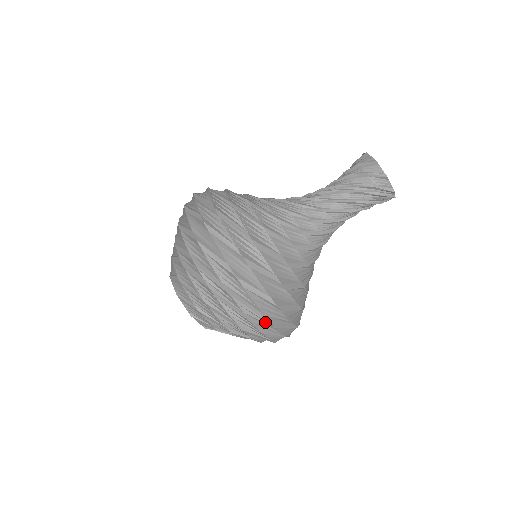
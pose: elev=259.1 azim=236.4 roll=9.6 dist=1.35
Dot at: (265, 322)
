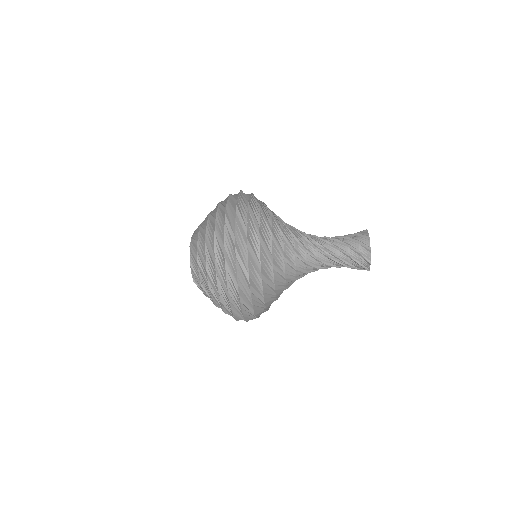
Dot at: occluded
